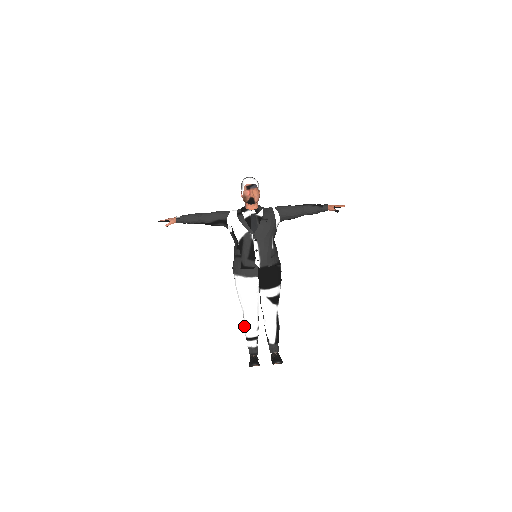
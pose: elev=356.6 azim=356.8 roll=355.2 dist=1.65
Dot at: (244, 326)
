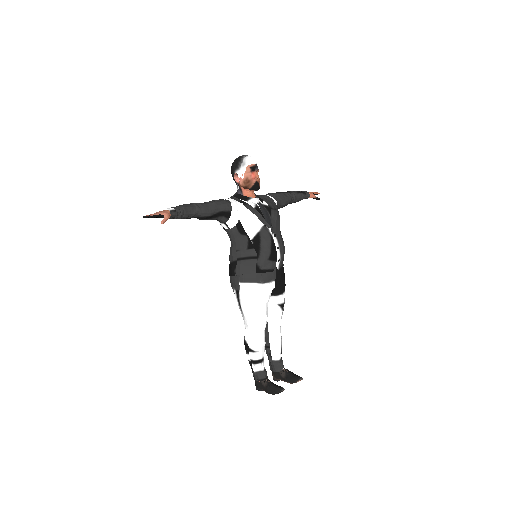
Dot at: (250, 347)
